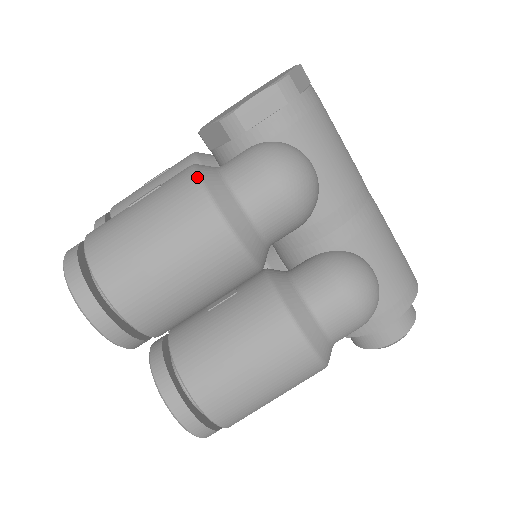
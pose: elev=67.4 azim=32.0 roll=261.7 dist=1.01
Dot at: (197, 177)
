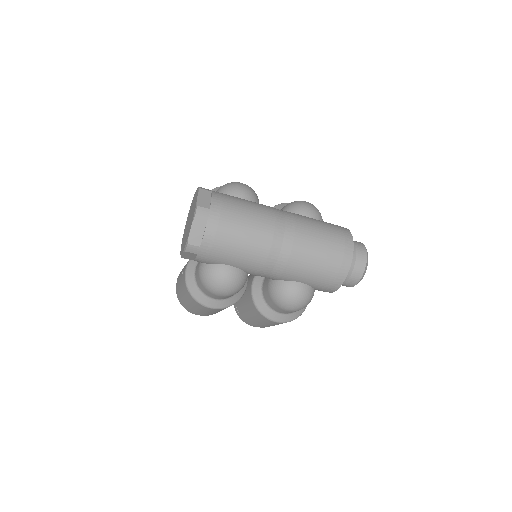
Dot at: (186, 287)
